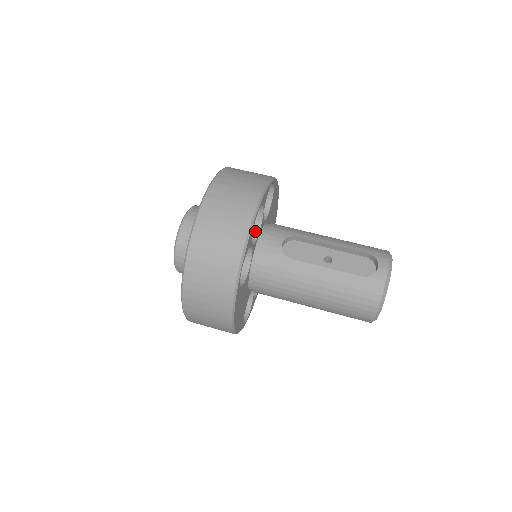
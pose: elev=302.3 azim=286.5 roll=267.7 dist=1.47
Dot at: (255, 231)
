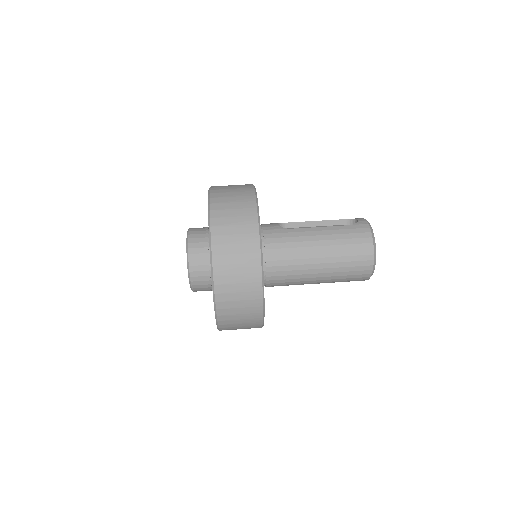
Dot at: occluded
